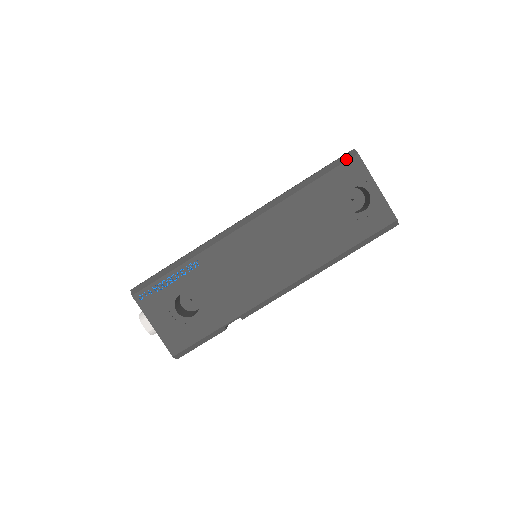
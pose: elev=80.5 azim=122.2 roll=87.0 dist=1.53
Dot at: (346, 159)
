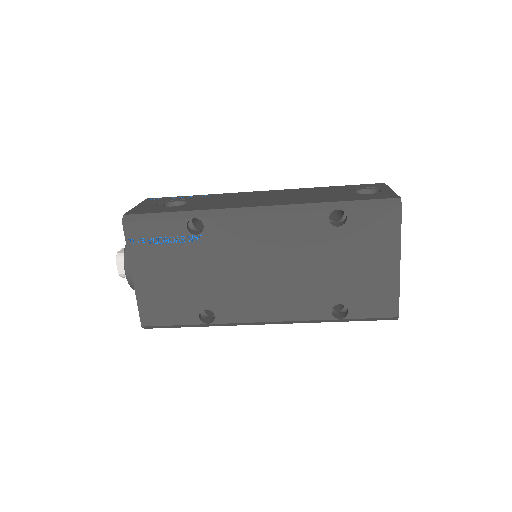
Dot at: occluded
